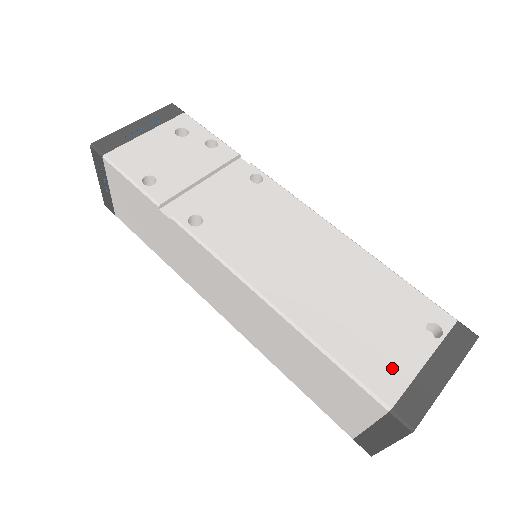
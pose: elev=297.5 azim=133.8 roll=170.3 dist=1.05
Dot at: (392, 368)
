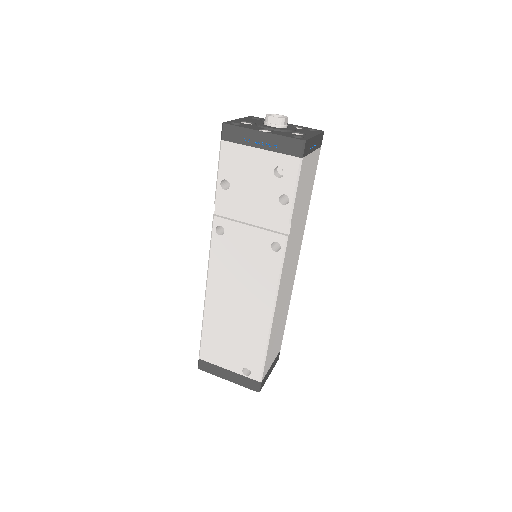
Dot at: (215, 356)
